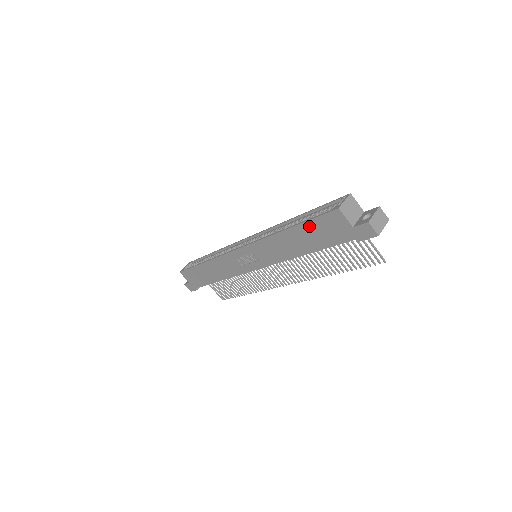
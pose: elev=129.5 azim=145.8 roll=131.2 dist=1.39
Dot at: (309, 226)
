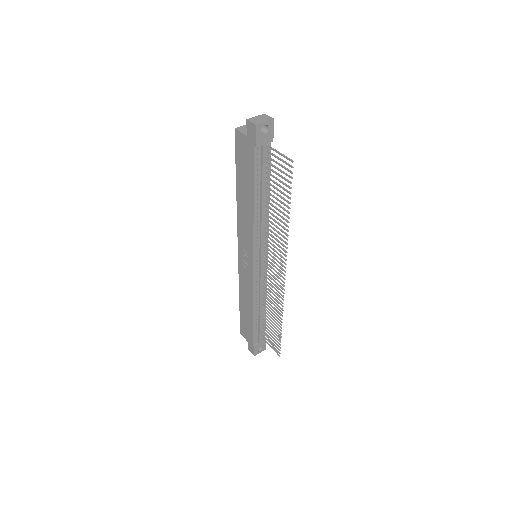
Dot at: (238, 168)
